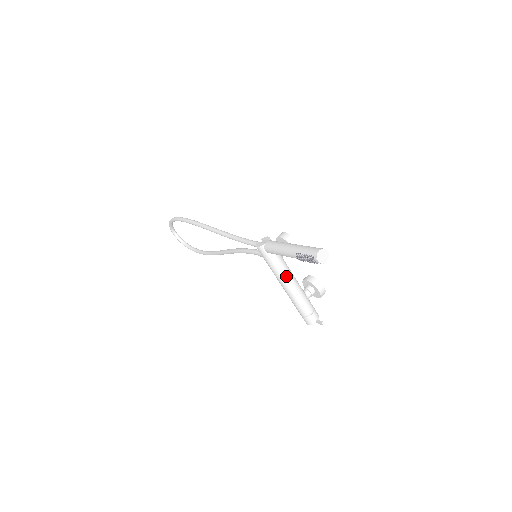
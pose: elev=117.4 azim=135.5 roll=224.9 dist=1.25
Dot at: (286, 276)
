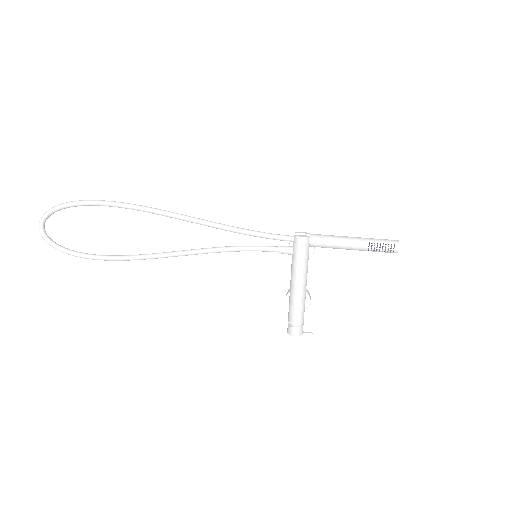
Dot at: occluded
